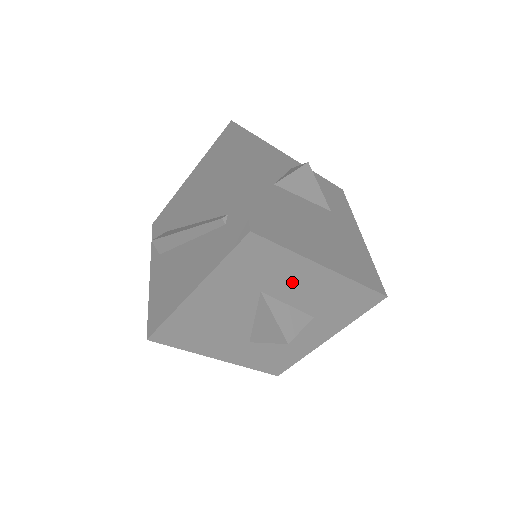
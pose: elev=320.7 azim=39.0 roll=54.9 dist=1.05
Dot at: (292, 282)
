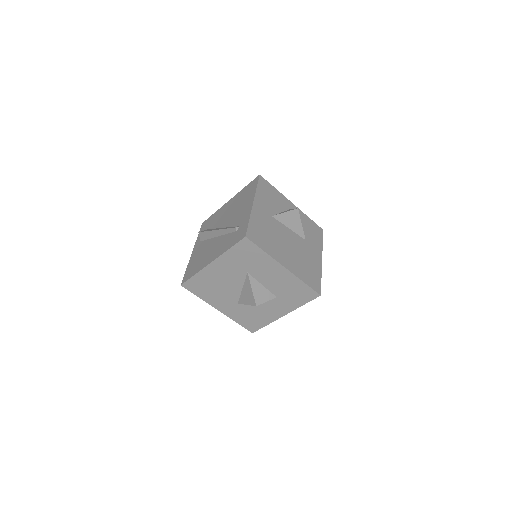
Dot at: (265, 271)
